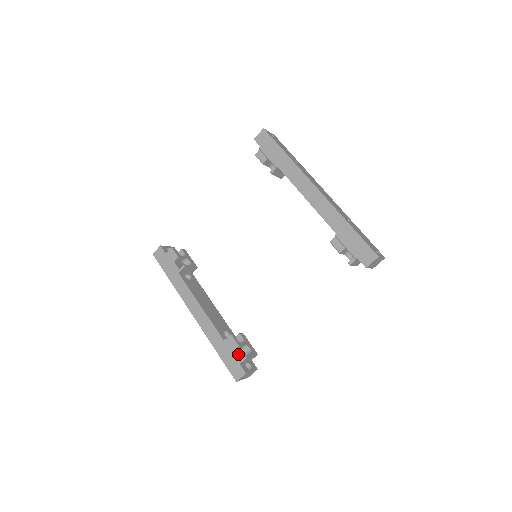
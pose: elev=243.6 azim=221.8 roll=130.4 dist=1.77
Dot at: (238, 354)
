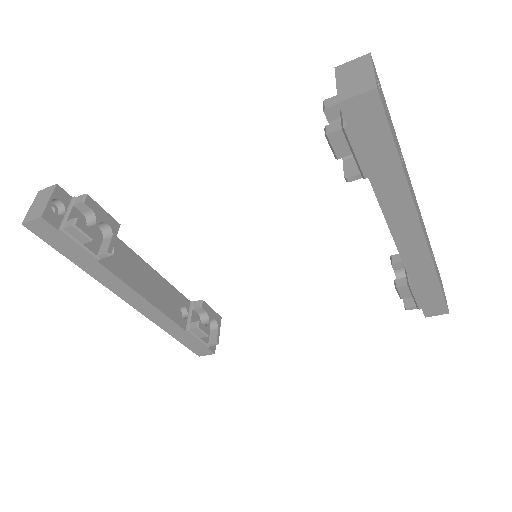
Dot at: (204, 337)
